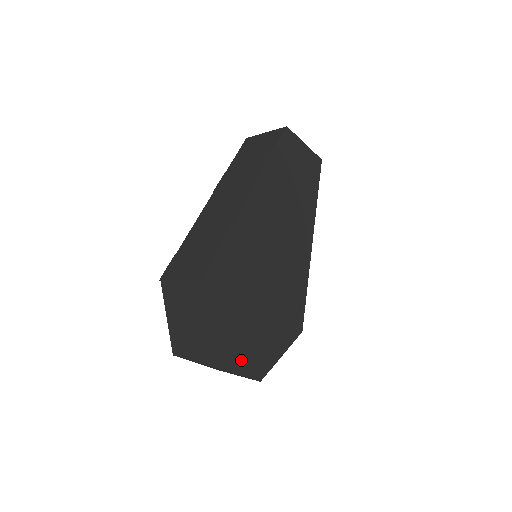
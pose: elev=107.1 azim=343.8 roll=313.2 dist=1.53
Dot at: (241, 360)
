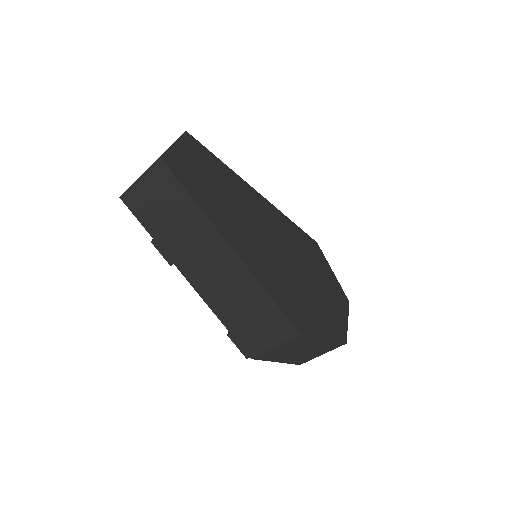
Dot at: (340, 314)
